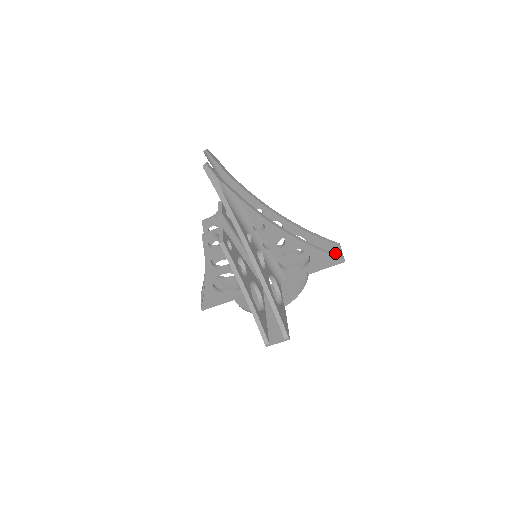
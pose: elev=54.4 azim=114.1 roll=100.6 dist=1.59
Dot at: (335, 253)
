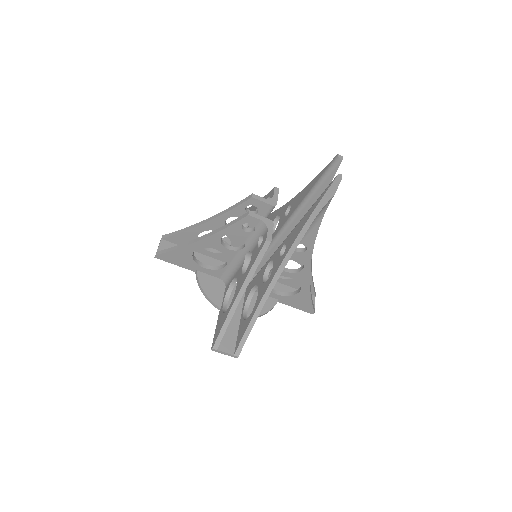
Dot at: occluded
